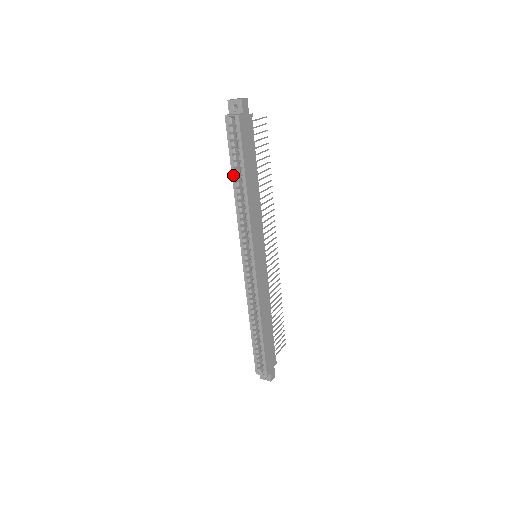
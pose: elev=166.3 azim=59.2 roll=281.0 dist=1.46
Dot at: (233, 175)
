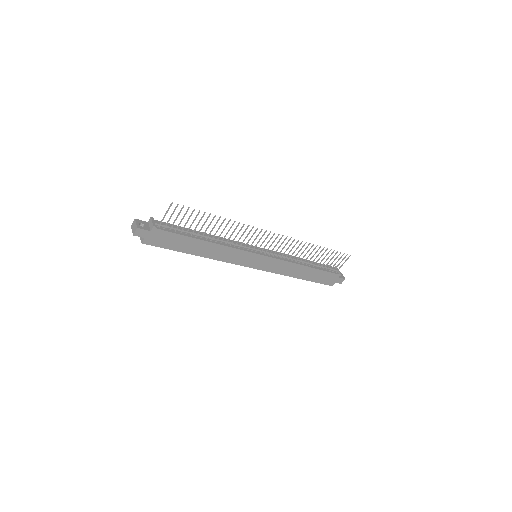
Dot at: occluded
